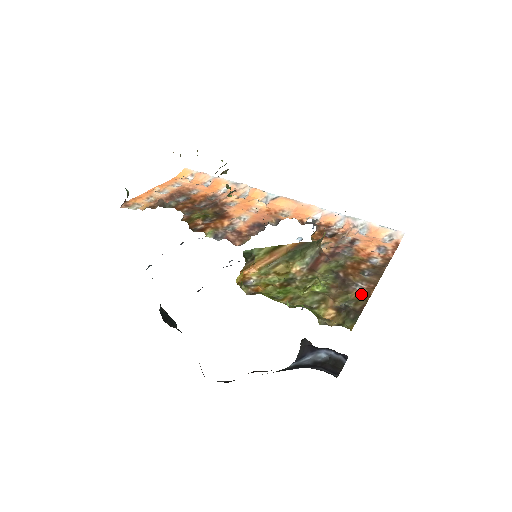
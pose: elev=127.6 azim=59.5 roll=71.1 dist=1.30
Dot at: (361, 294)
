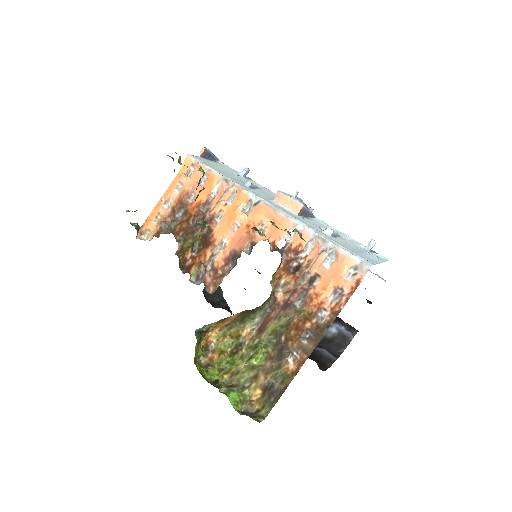
Dot at: (291, 369)
